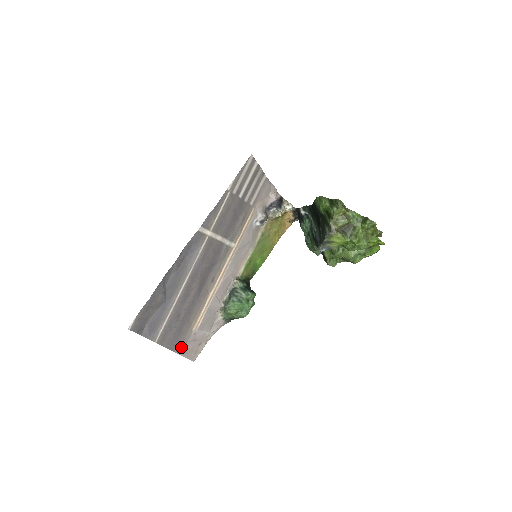
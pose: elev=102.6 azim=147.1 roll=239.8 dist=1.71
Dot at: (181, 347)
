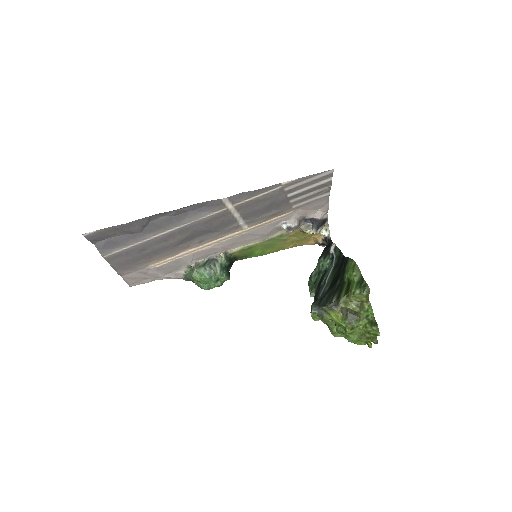
Dot at: (126, 271)
